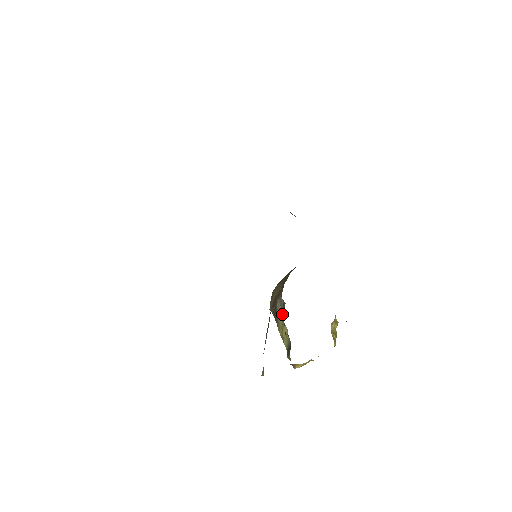
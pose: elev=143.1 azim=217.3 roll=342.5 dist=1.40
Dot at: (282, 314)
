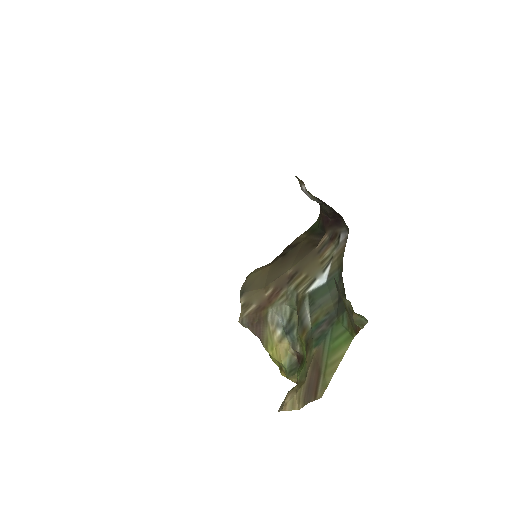
Dot at: (286, 326)
